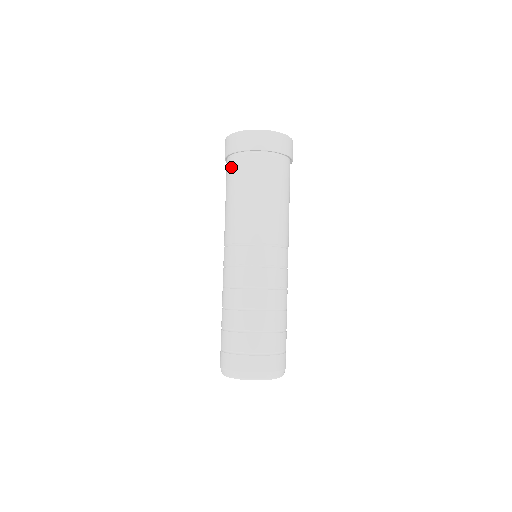
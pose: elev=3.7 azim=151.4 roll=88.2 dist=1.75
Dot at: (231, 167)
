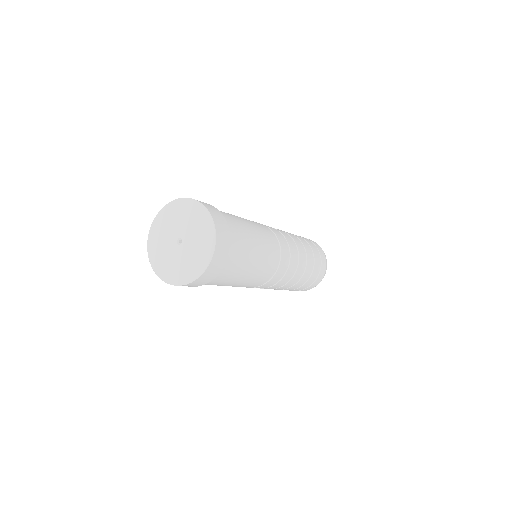
Dot at: occluded
